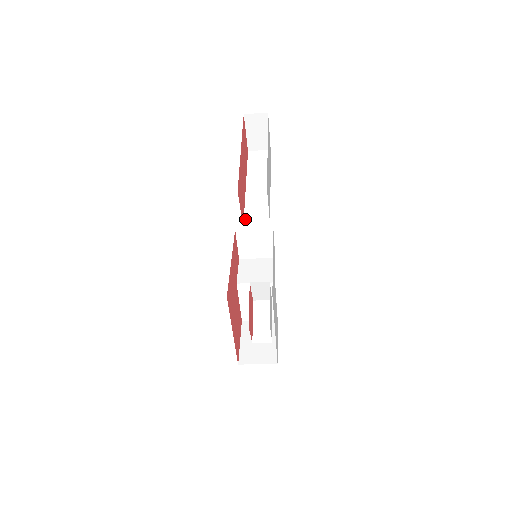
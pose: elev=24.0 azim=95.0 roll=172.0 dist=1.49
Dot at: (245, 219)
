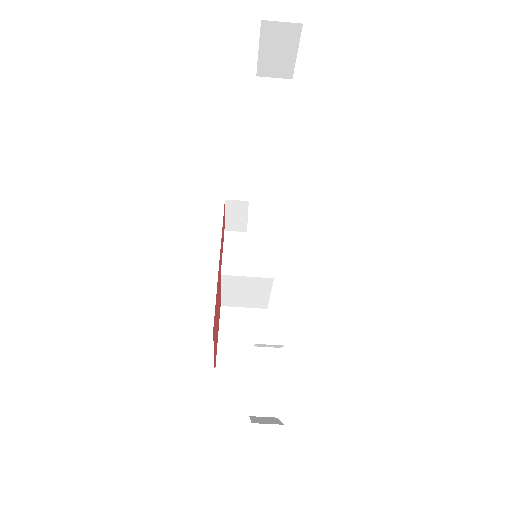
Dot at: (250, 217)
